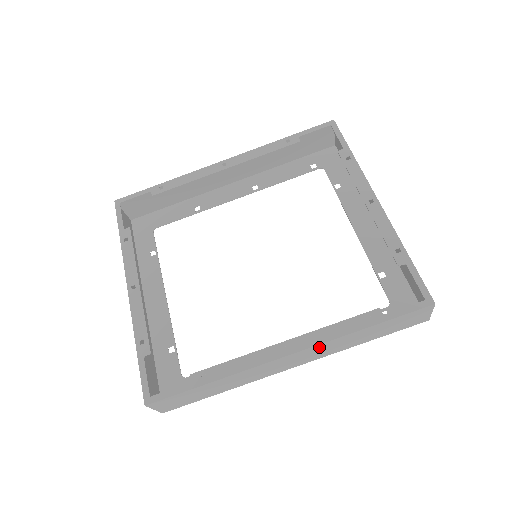
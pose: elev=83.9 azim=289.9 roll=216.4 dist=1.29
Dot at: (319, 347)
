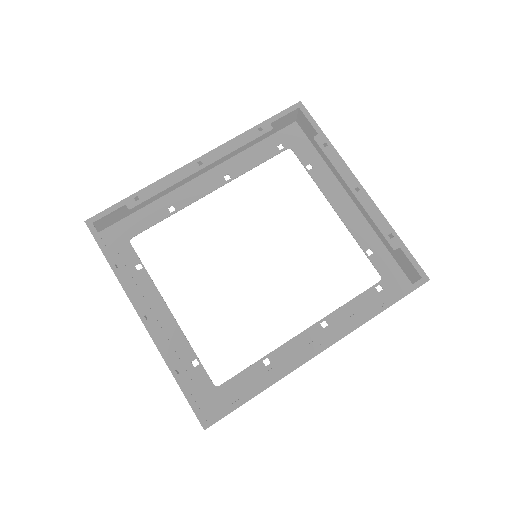
Dot at: occluded
